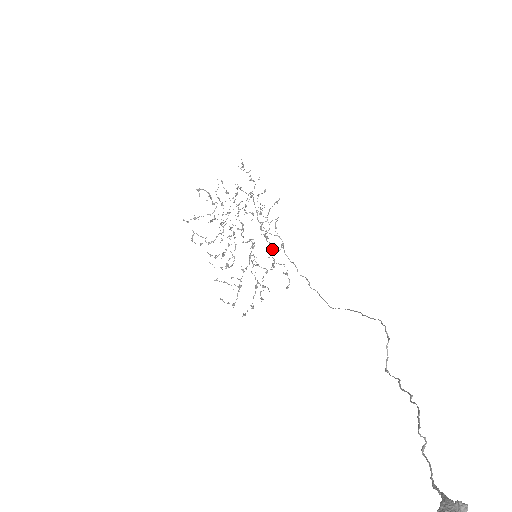
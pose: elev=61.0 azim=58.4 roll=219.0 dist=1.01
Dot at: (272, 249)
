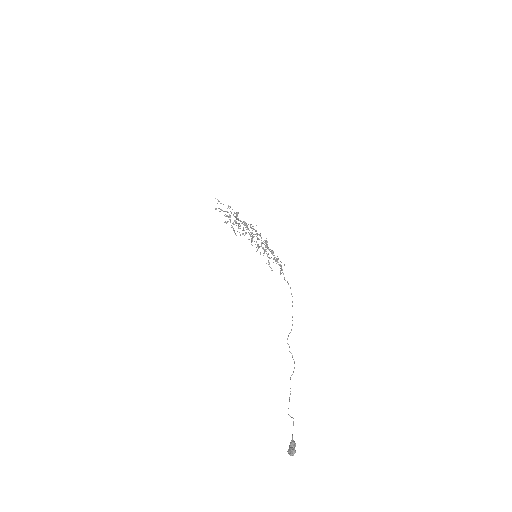
Dot at: occluded
